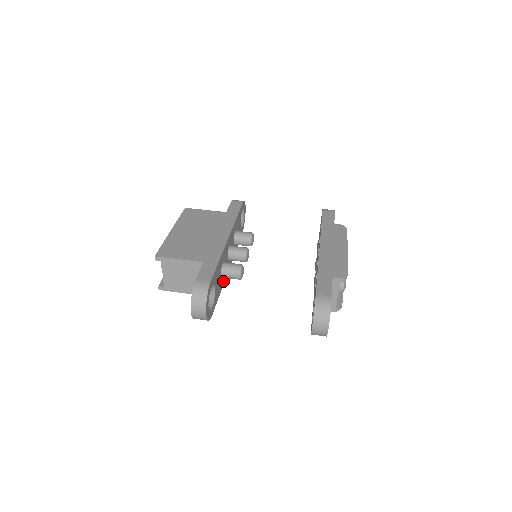
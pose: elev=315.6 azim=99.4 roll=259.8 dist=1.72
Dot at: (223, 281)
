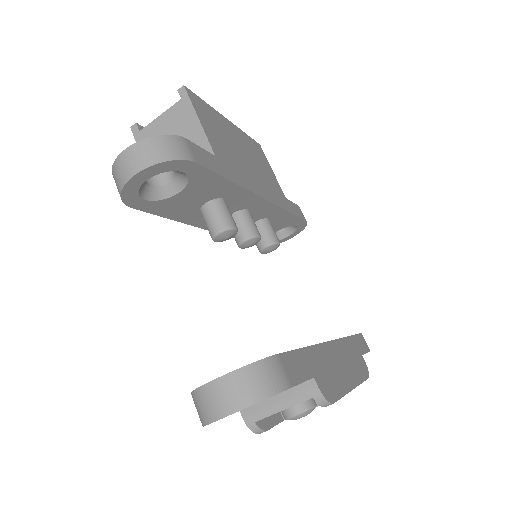
Dot at: (193, 220)
